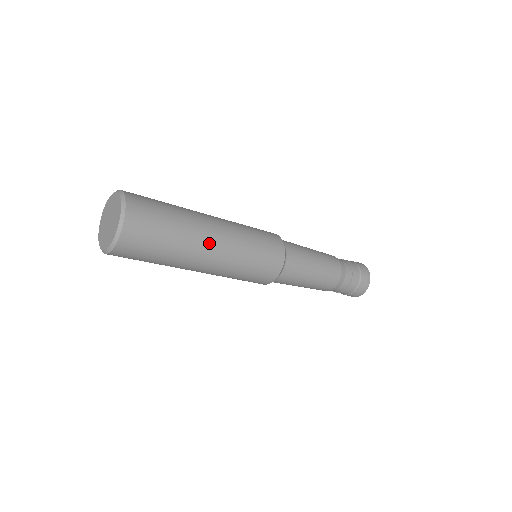
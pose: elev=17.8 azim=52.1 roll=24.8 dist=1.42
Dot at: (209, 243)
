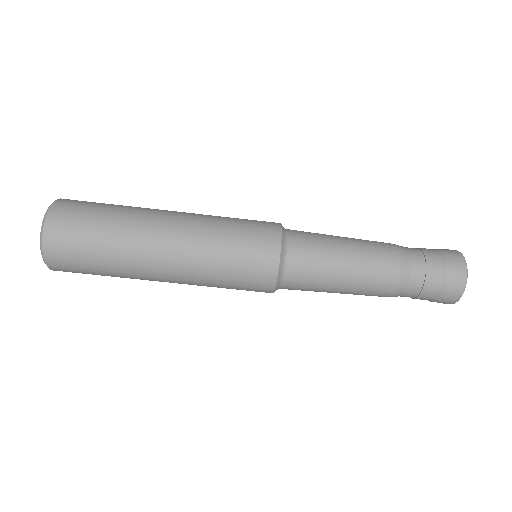
Dot at: (159, 226)
